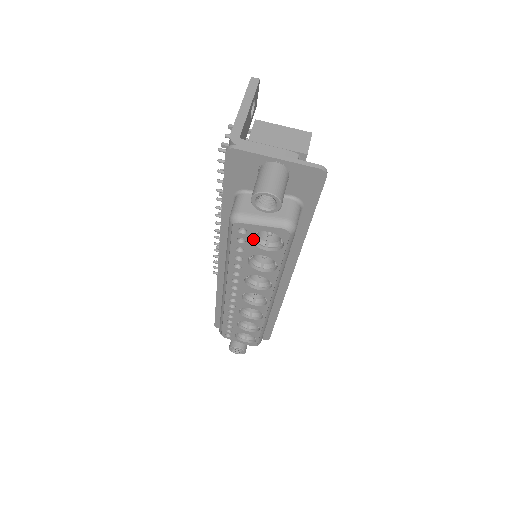
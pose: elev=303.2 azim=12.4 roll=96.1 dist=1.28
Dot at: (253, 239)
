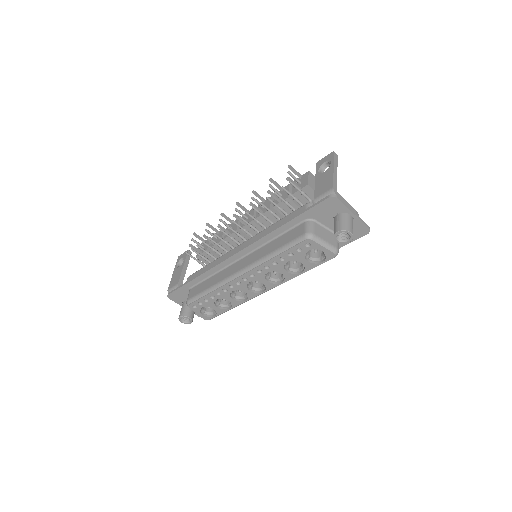
Dot at: (305, 251)
